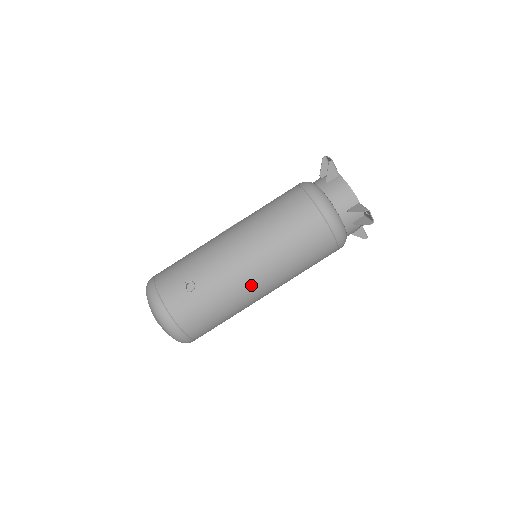
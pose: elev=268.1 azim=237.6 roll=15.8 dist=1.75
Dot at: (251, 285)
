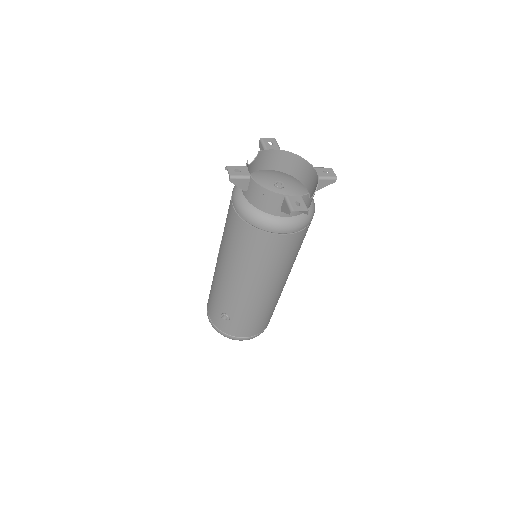
Dot at: (262, 296)
